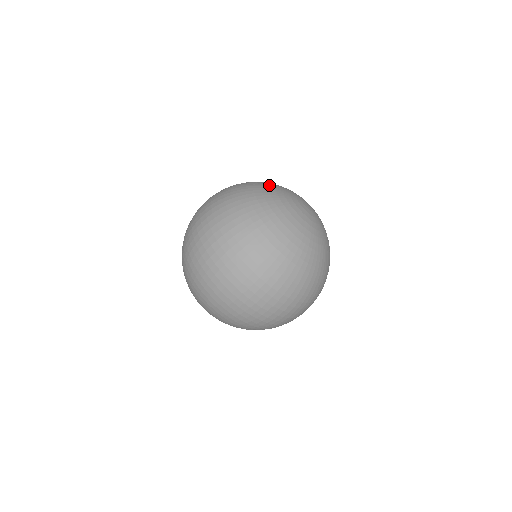
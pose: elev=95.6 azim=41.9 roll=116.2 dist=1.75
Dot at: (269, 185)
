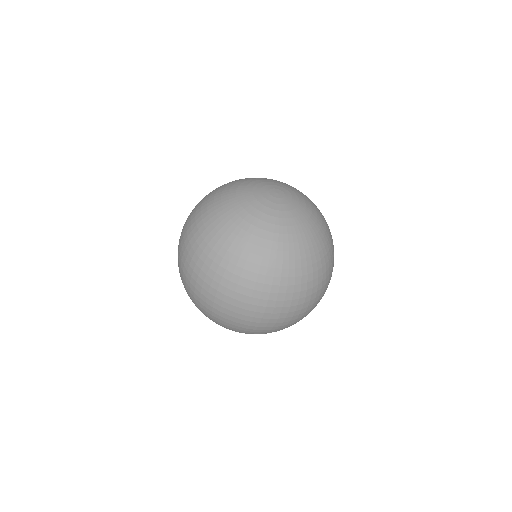
Dot at: (229, 190)
